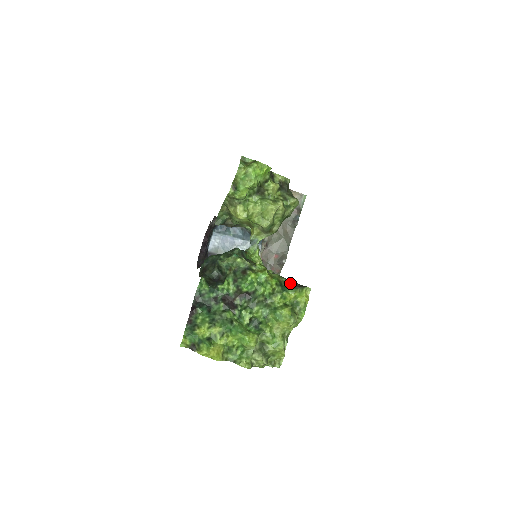
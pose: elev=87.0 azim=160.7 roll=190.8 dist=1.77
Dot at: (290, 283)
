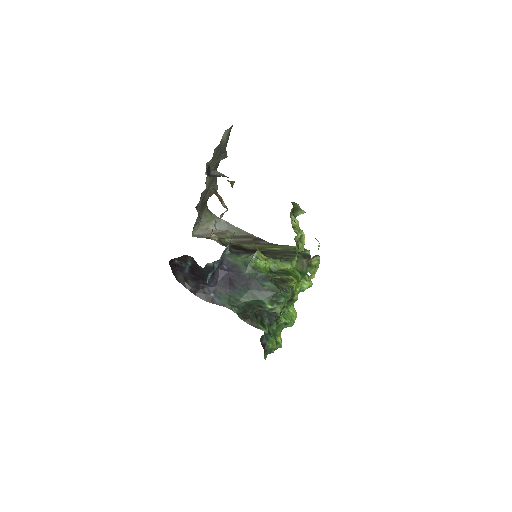
Dot at: (302, 263)
